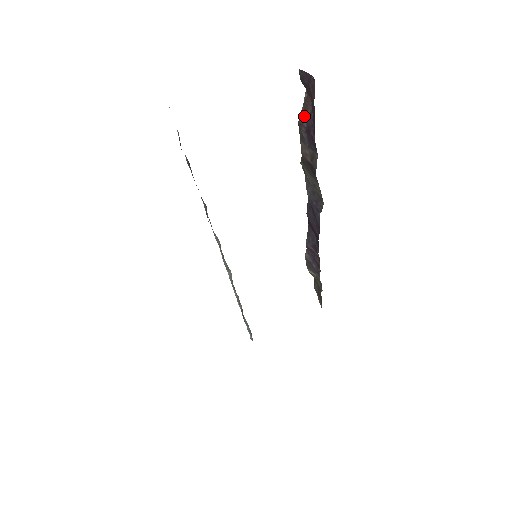
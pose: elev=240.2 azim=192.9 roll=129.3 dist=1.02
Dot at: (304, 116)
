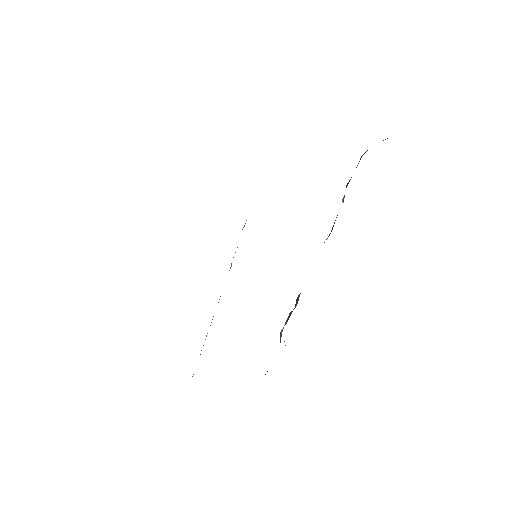
Dot at: occluded
